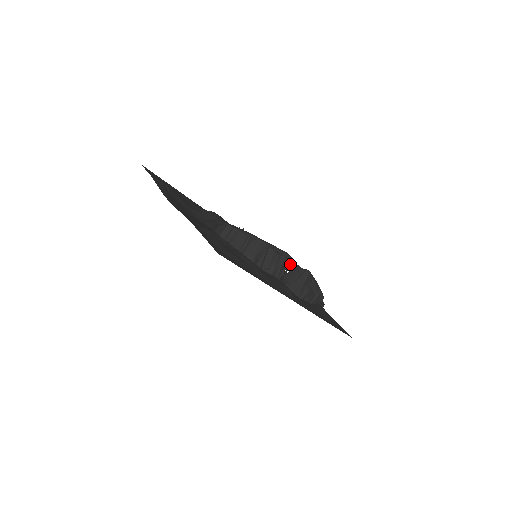
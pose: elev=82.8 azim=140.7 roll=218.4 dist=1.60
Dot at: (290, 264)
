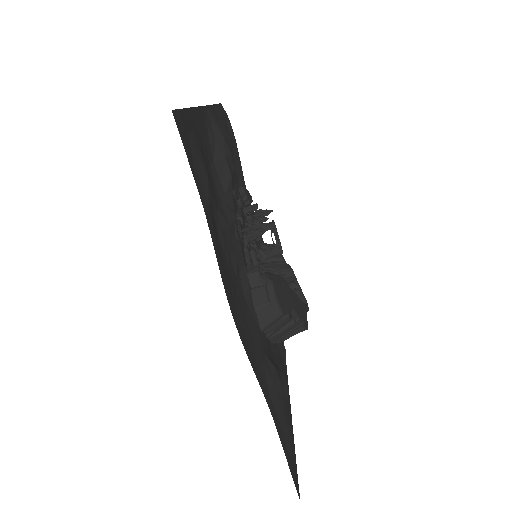
Dot at: (275, 233)
